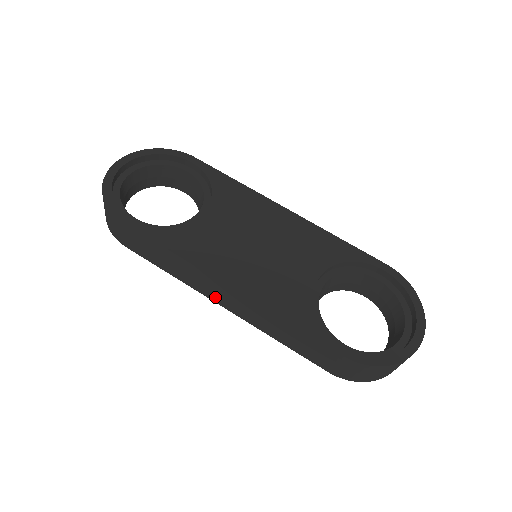
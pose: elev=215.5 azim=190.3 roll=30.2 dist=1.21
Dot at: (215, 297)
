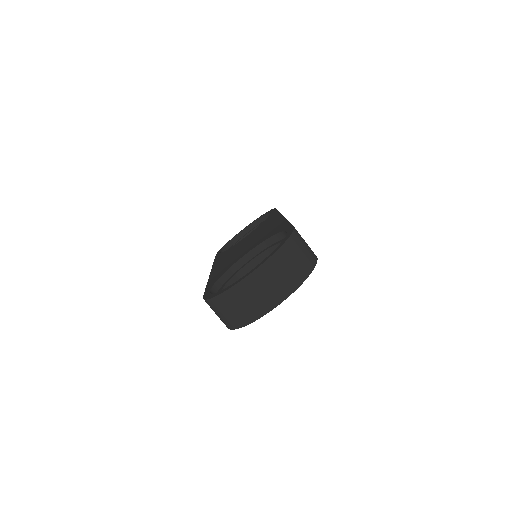
Dot at: occluded
